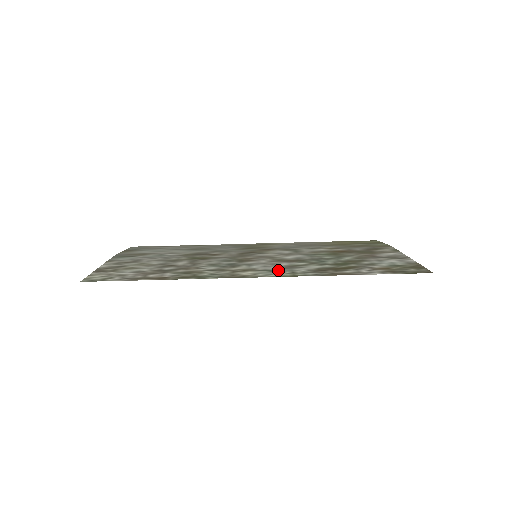
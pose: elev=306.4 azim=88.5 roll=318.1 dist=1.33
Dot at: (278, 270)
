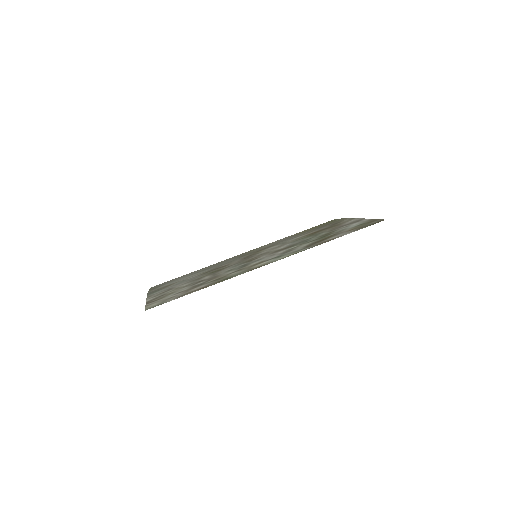
Dot at: (281, 255)
